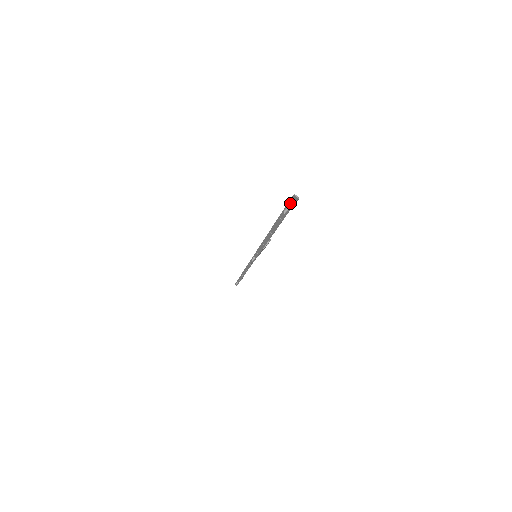
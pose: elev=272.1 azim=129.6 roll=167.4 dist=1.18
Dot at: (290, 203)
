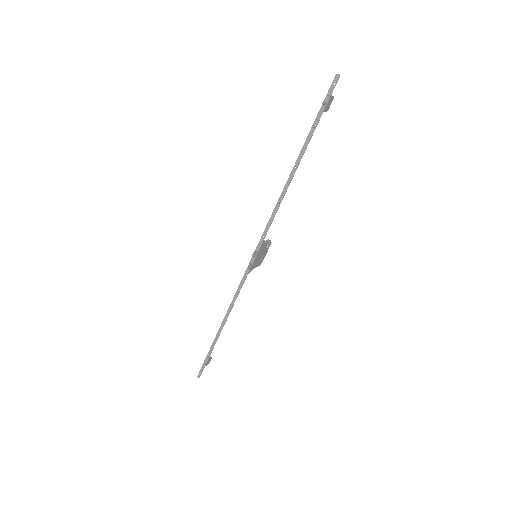
Dot at: (330, 90)
